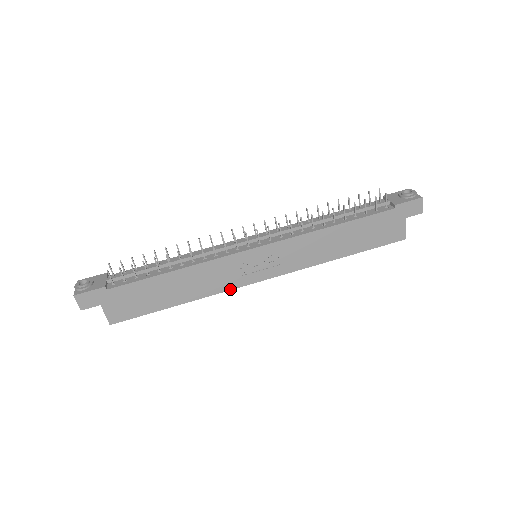
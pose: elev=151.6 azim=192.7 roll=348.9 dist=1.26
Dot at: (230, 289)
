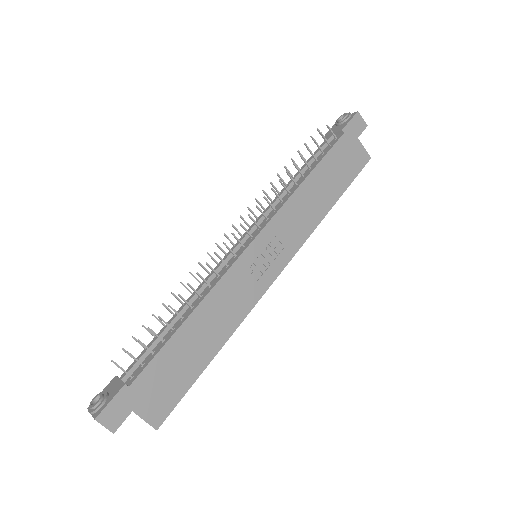
Dot at: (255, 303)
